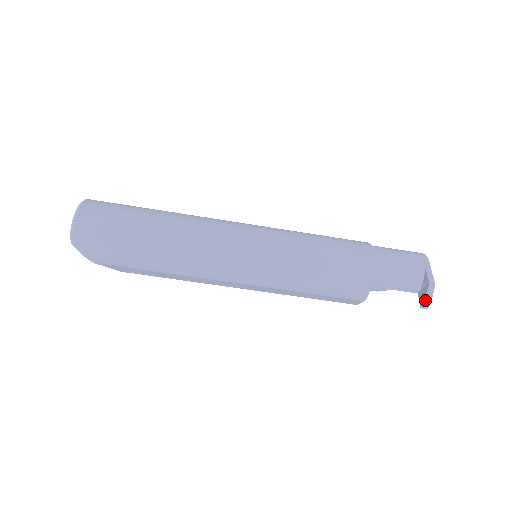
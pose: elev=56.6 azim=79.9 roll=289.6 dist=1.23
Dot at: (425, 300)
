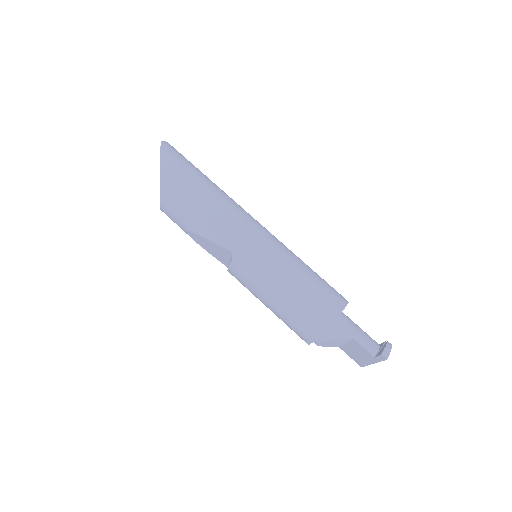
Dot at: (385, 349)
